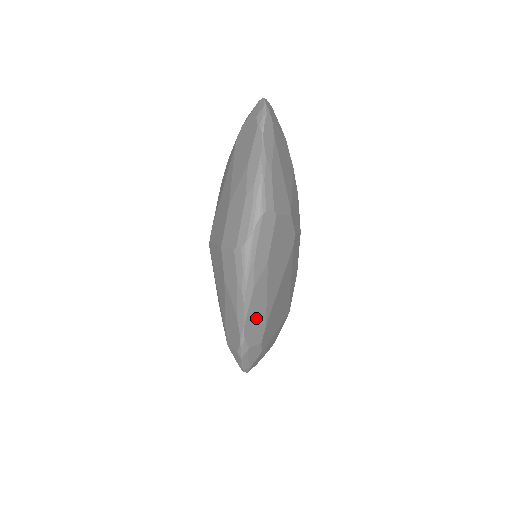
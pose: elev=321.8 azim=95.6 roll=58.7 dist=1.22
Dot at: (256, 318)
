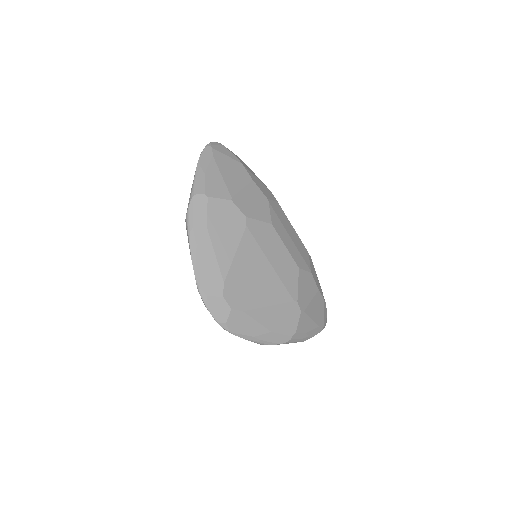
Dot at: (208, 272)
